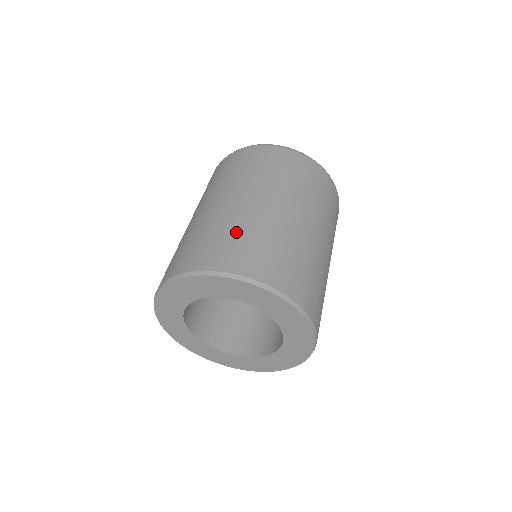
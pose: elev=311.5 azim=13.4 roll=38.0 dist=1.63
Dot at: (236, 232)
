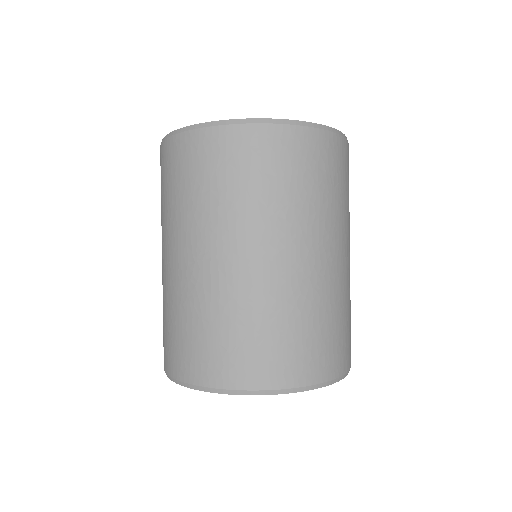
Dot at: (169, 316)
